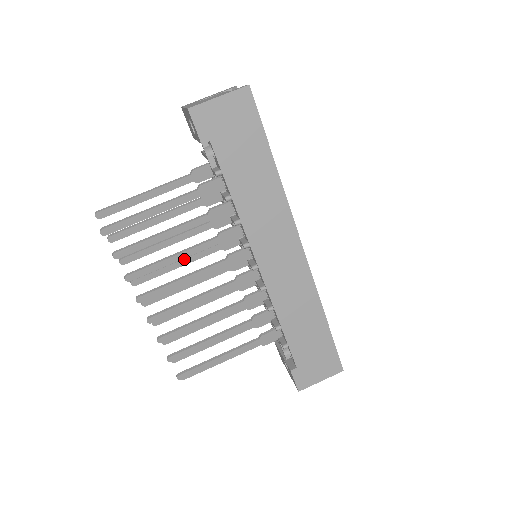
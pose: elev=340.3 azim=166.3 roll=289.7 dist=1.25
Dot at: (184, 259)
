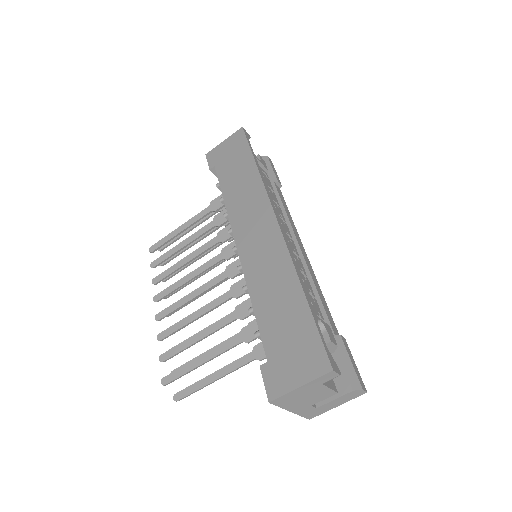
Dot at: occluded
